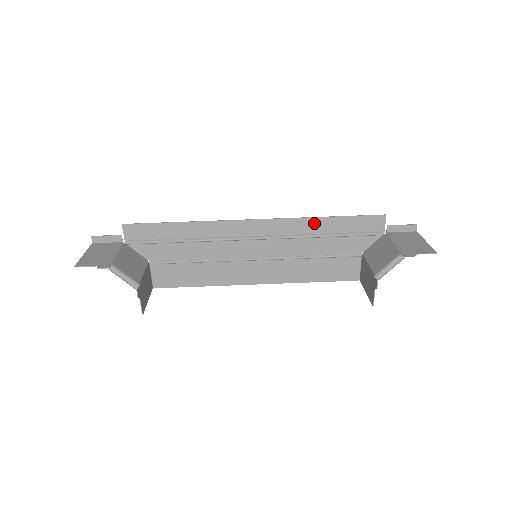
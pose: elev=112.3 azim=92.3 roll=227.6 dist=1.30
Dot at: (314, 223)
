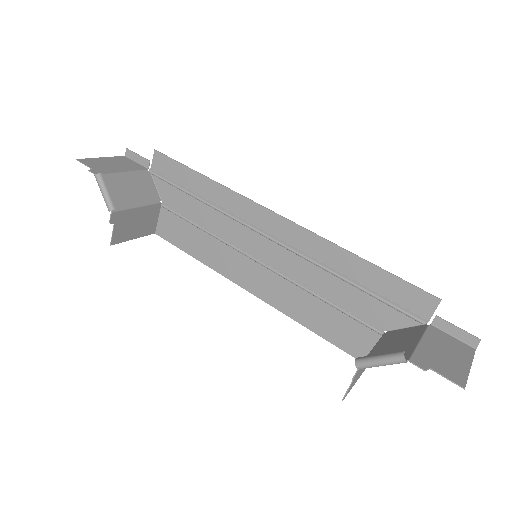
Dot at: (342, 257)
